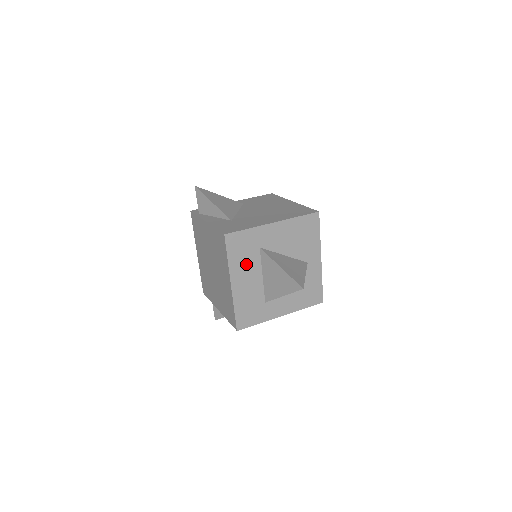
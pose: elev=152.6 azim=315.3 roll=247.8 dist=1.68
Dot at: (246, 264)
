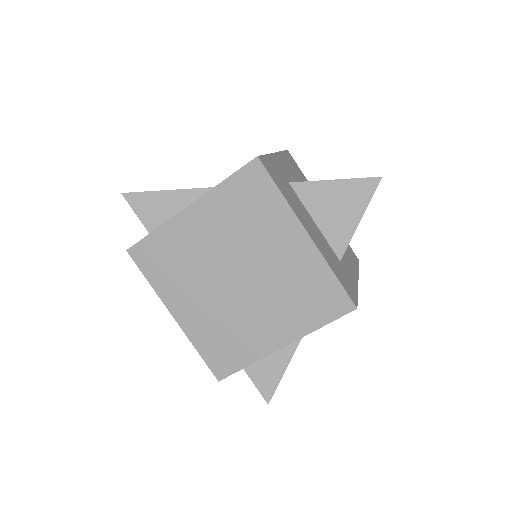
Dot at: (296, 204)
